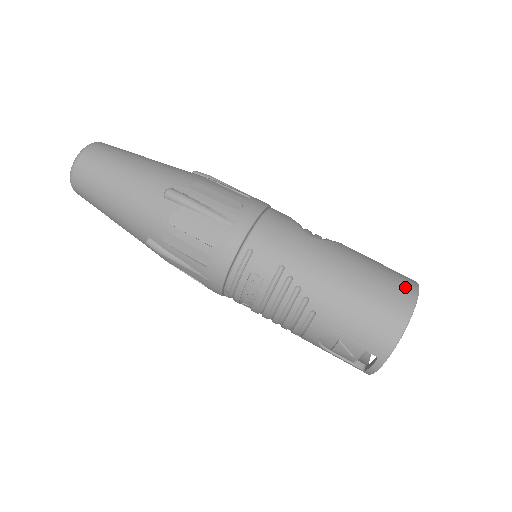
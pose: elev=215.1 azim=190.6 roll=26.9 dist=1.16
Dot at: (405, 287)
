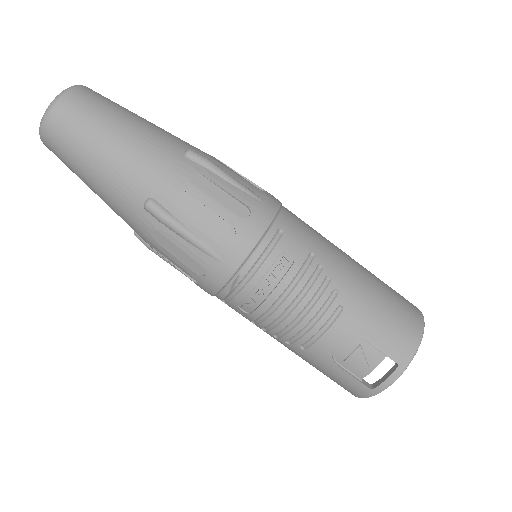
Dot at: occluded
